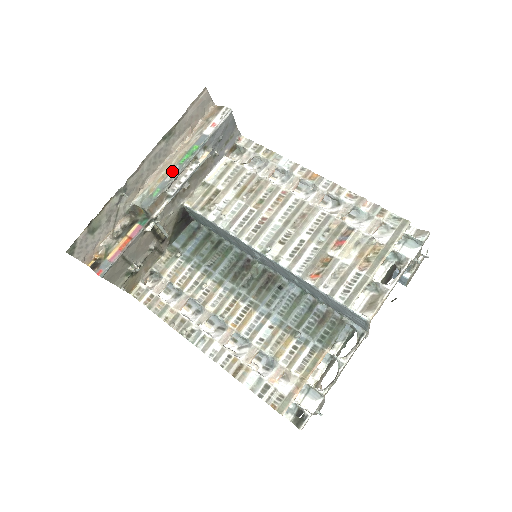
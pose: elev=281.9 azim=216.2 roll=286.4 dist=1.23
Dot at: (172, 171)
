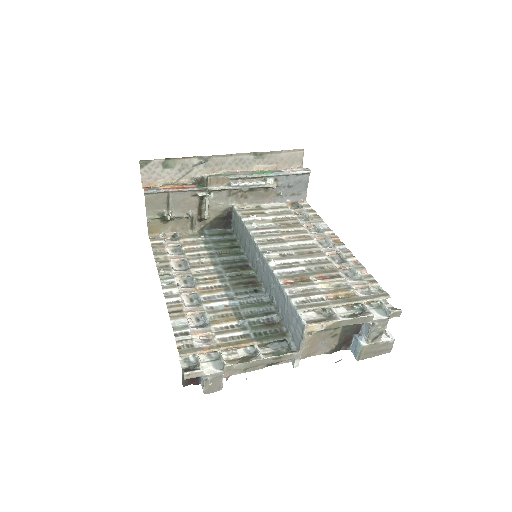
Dot at: (244, 173)
